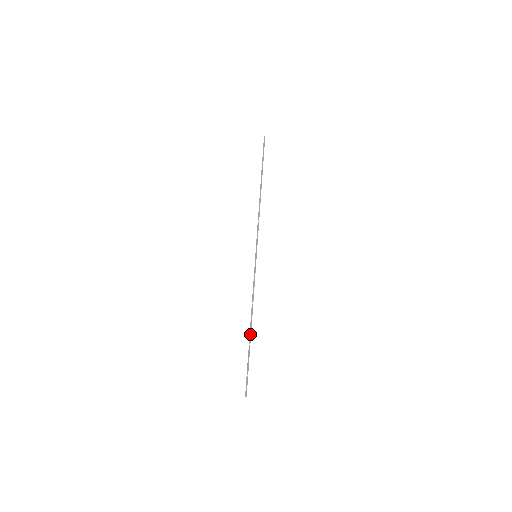
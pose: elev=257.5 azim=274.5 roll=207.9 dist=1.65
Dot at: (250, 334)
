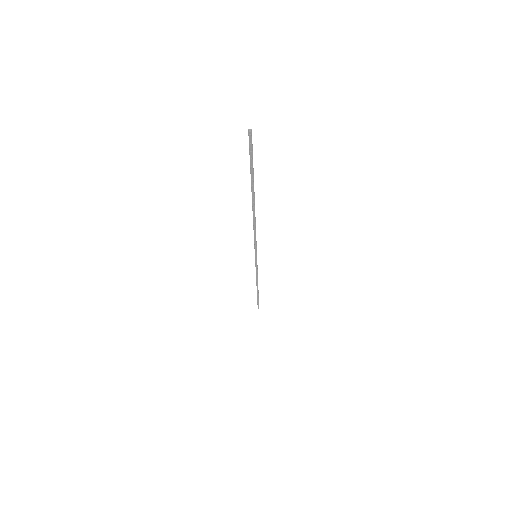
Dot at: (253, 199)
